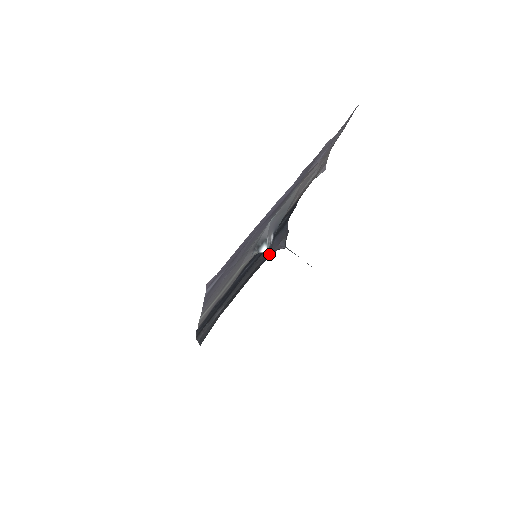
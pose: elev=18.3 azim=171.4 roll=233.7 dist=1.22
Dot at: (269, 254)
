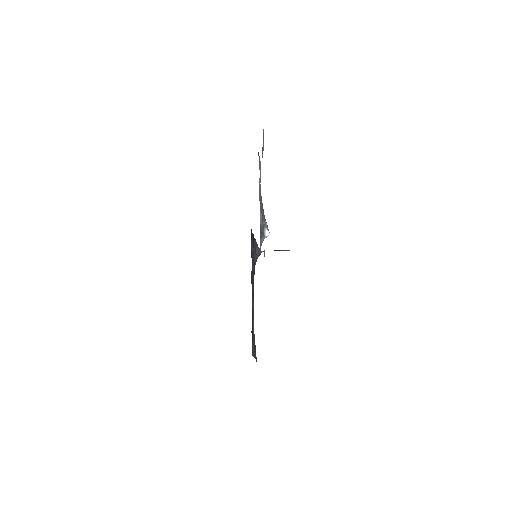
Dot at: (255, 264)
